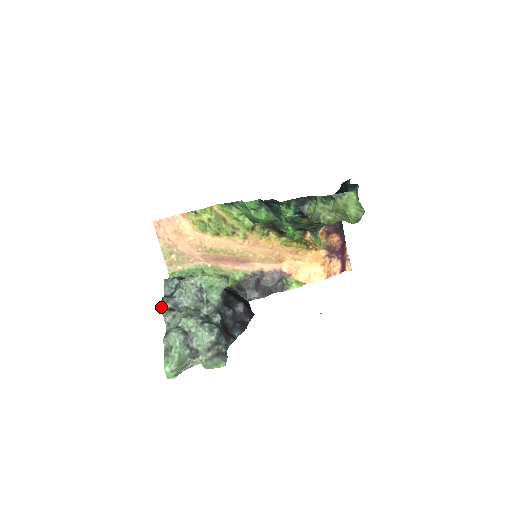
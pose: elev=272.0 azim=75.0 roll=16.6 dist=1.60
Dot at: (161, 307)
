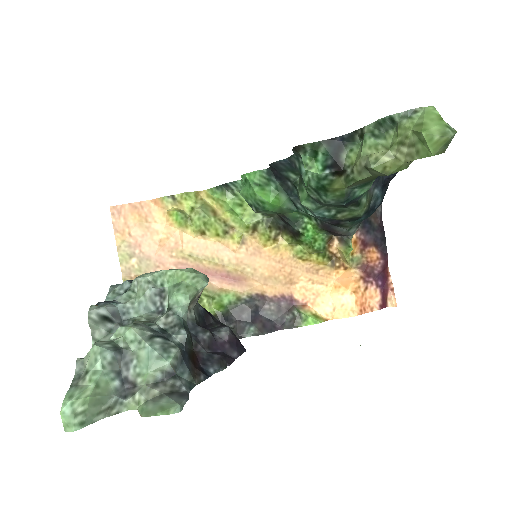
Dot at: (89, 312)
